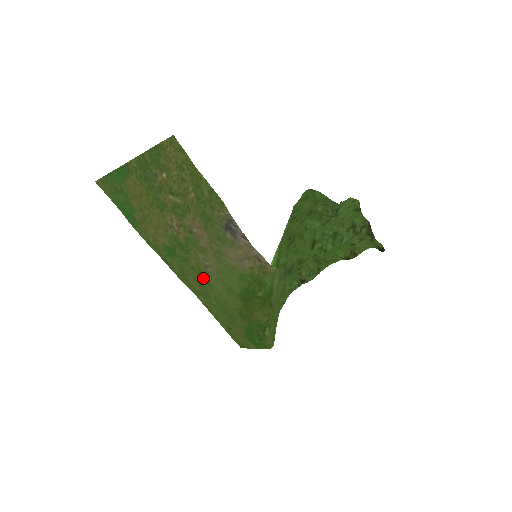
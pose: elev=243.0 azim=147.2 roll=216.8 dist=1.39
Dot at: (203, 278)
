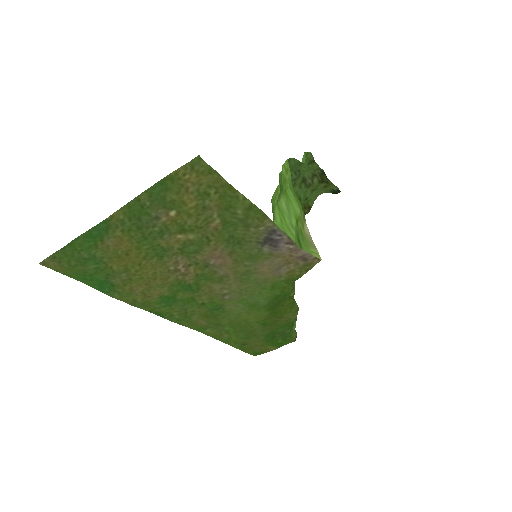
Dot at: (216, 309)
